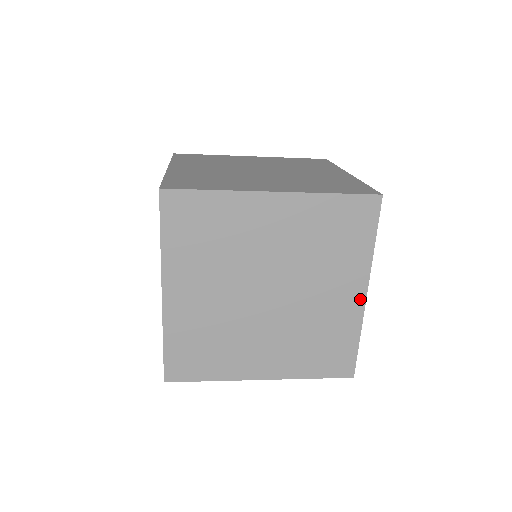
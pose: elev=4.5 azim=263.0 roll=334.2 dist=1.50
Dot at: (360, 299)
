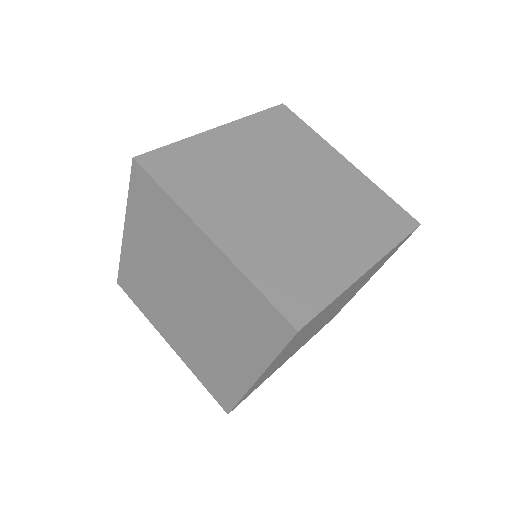
Dot at: (365, 283)
